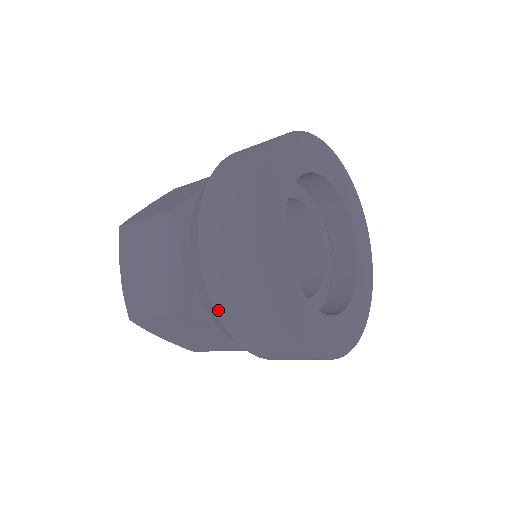
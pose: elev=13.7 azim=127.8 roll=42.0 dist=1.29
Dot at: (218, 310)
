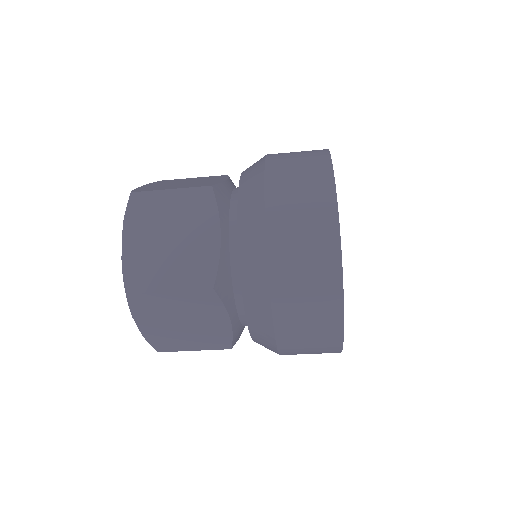
Dot at: (269, 170)
